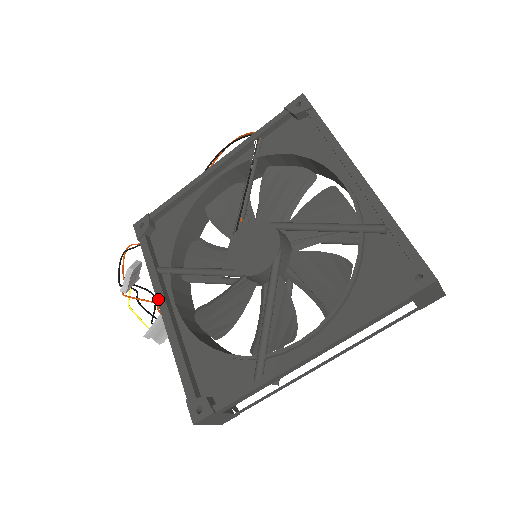
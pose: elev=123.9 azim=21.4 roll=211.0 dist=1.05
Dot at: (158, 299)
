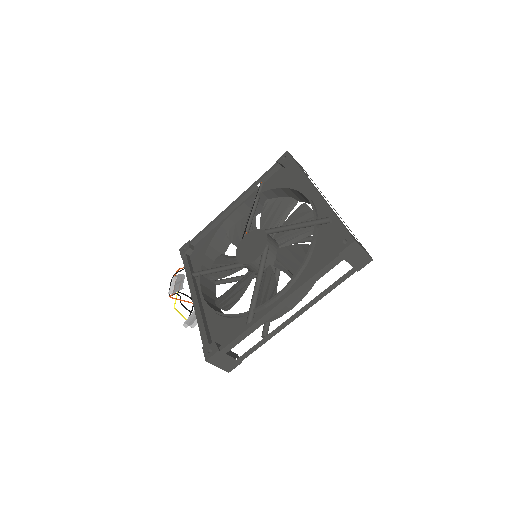
Dot at: (191, 291)
